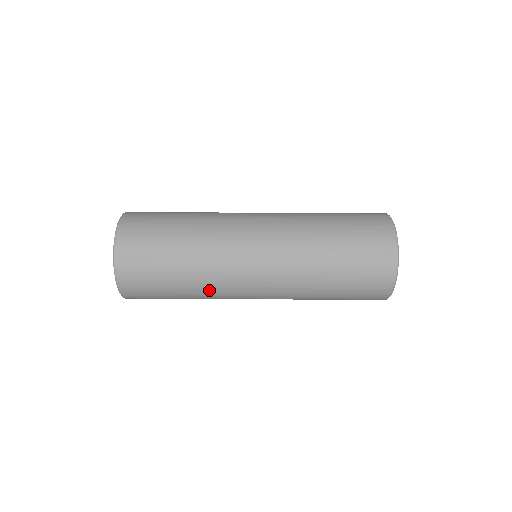
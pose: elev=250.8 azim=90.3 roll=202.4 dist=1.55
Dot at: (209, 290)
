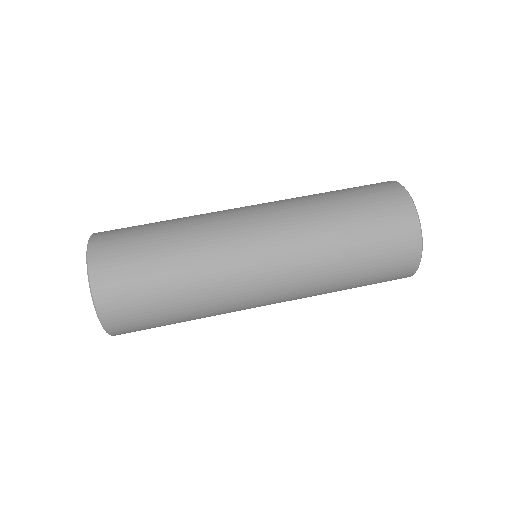
Dot at: (212, 305)
